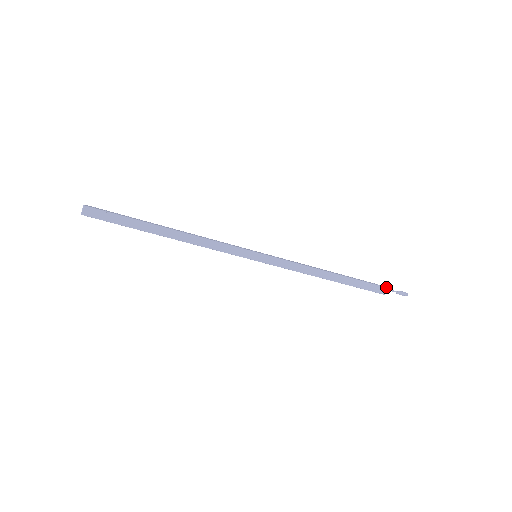
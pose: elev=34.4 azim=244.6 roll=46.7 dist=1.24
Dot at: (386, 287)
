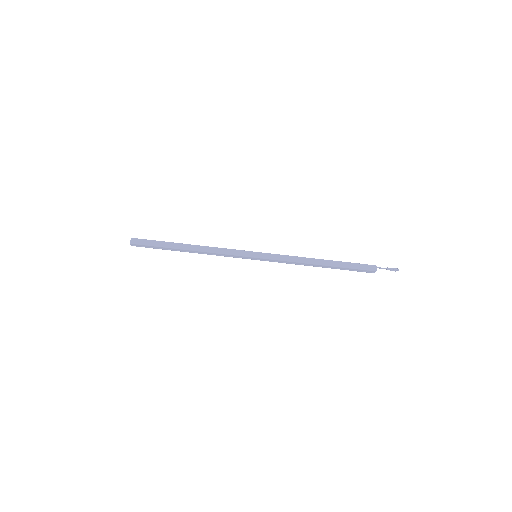
Dot at: (374, 265)
